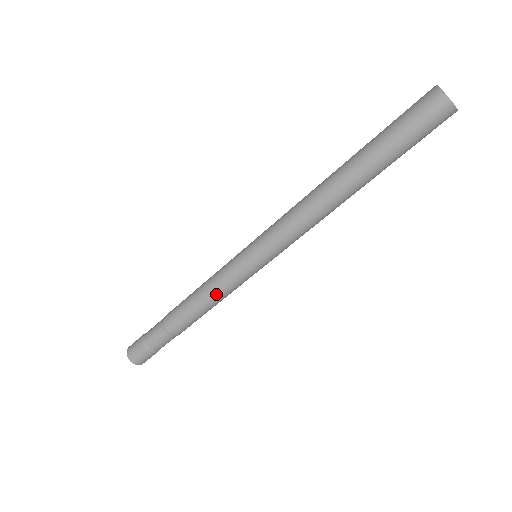
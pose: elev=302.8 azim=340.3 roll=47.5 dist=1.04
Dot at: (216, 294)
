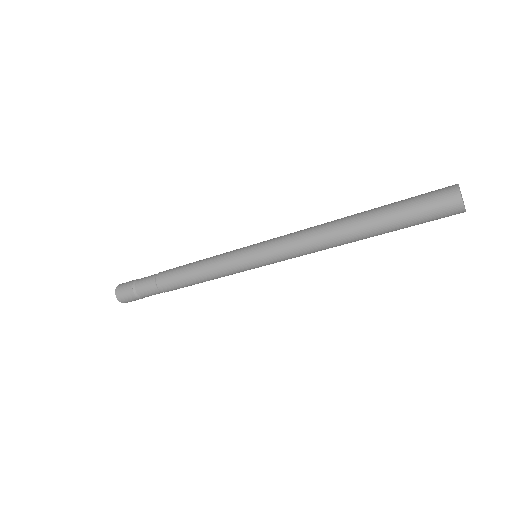
Dot at: (213, 277)
